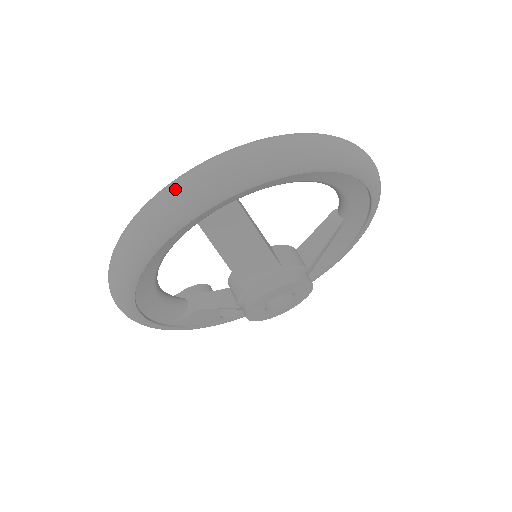
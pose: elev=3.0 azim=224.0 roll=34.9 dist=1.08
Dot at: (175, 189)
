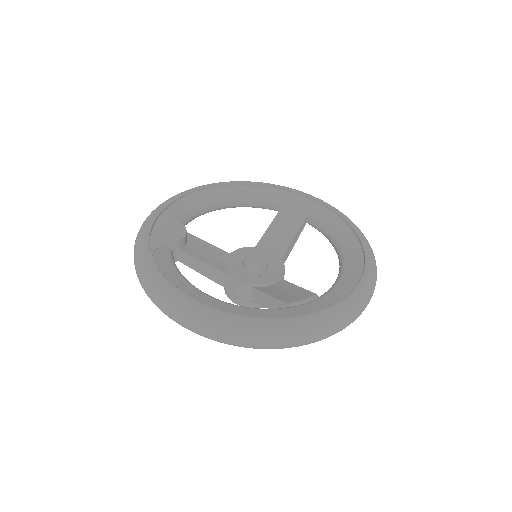
Dot at: (315, 339)
